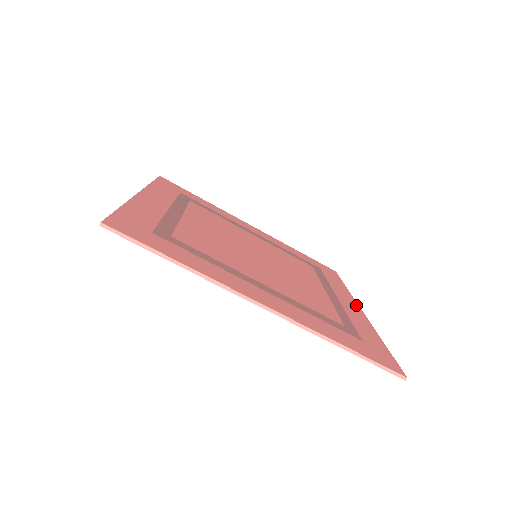
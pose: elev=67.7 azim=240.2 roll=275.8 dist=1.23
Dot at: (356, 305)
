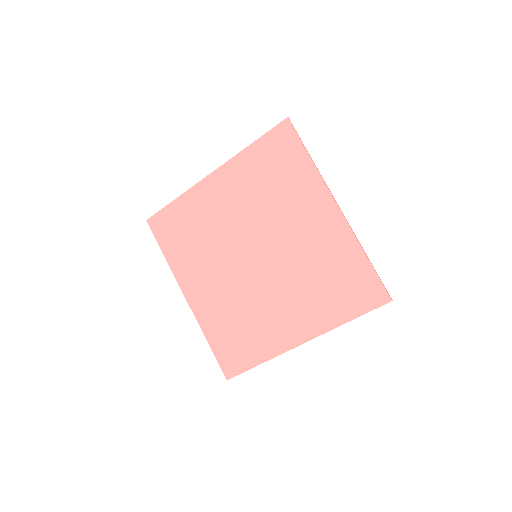
Dot at: (295, 343)
